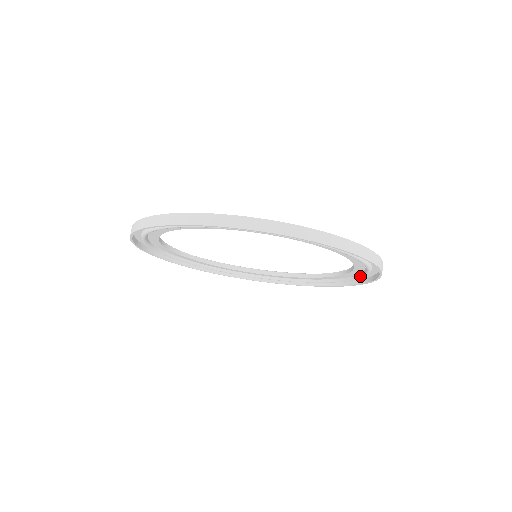
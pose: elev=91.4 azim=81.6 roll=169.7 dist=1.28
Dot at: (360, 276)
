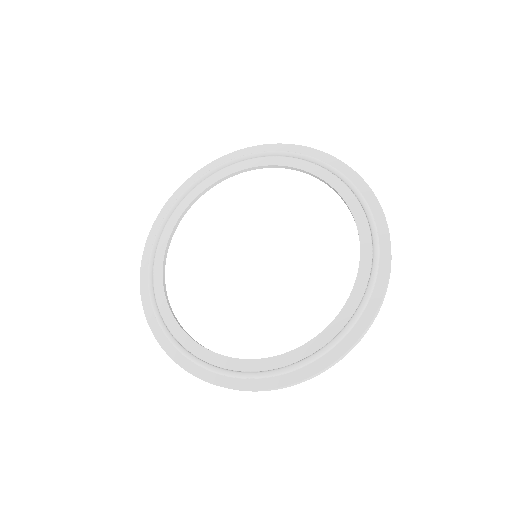
Dot at: occluded
